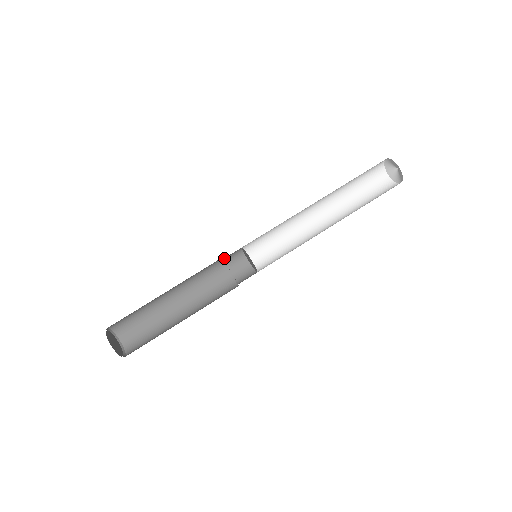
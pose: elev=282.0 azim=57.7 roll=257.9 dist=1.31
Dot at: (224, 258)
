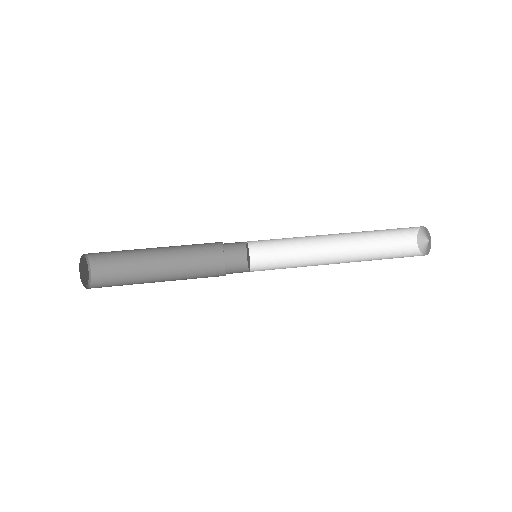
Dot at: (225, 243)
